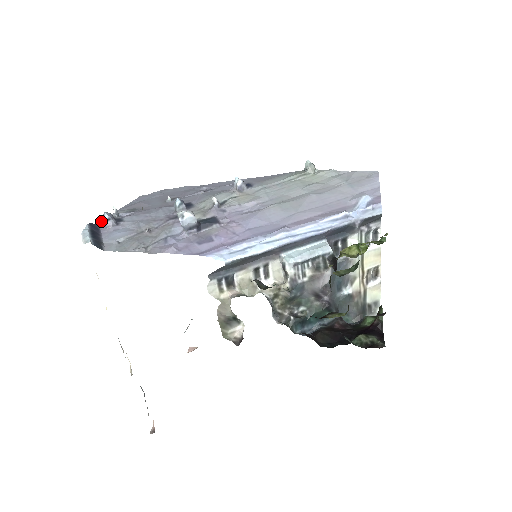
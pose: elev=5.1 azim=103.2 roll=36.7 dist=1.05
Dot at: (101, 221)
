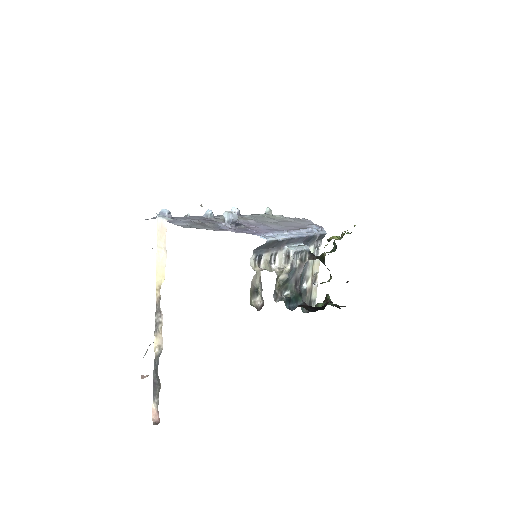
Dot at: occluded
